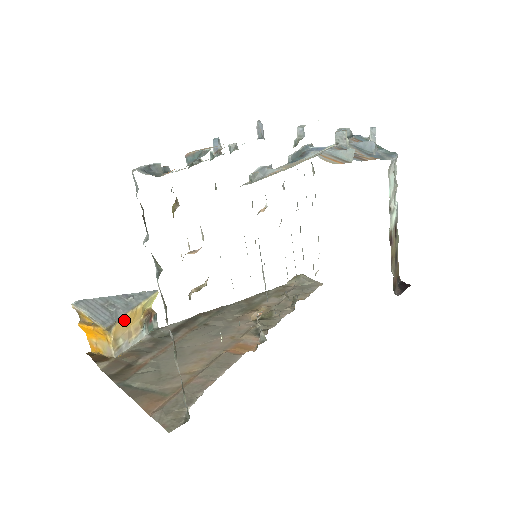
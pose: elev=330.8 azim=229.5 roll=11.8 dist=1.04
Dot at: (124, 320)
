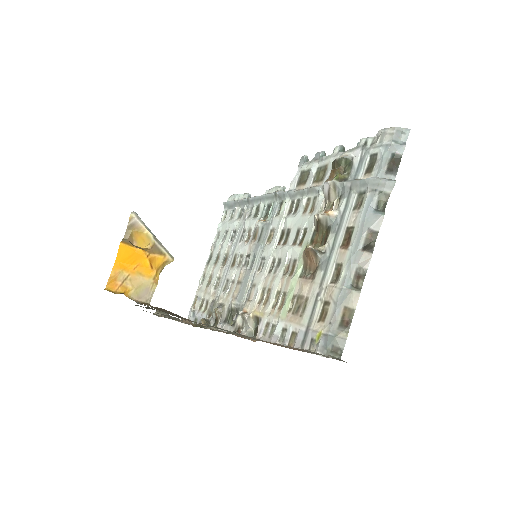
Dot at: occluded
